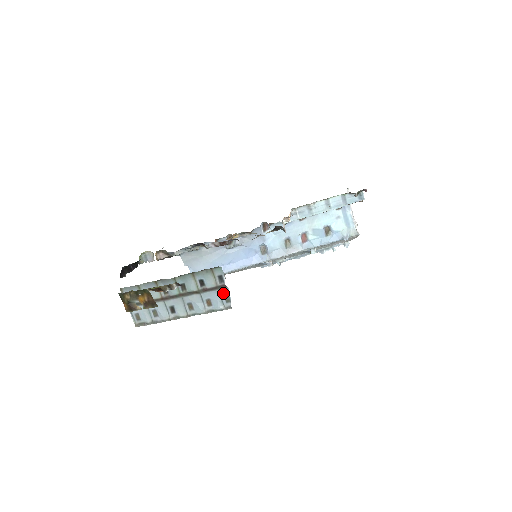
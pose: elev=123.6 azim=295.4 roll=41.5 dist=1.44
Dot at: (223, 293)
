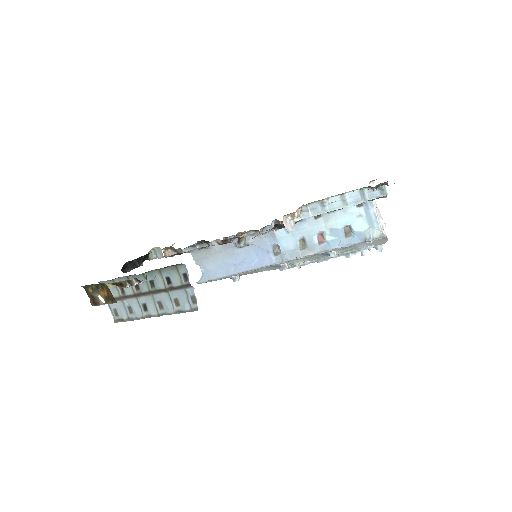
Dot at: (189, 293)
